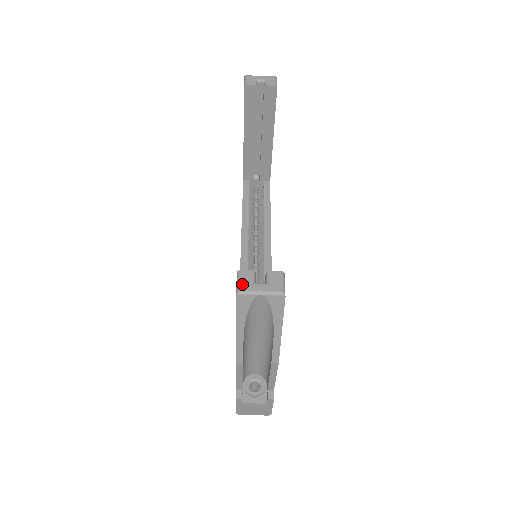
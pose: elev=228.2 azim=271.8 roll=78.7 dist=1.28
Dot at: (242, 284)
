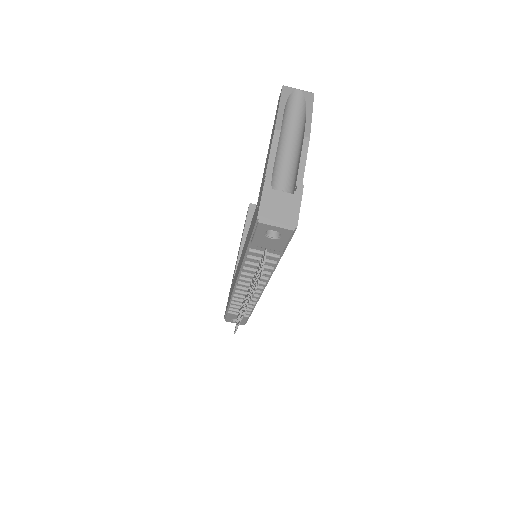
Dot at: occluded
